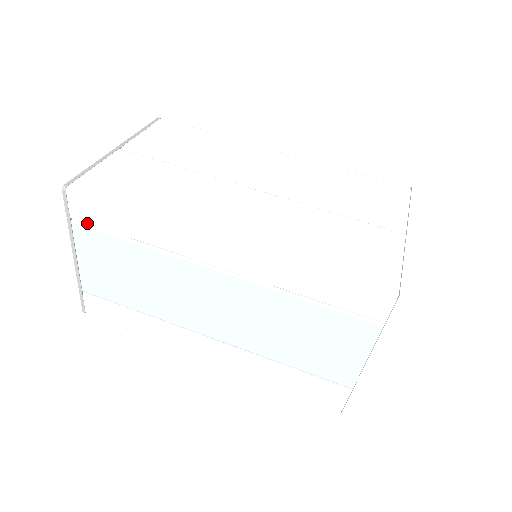
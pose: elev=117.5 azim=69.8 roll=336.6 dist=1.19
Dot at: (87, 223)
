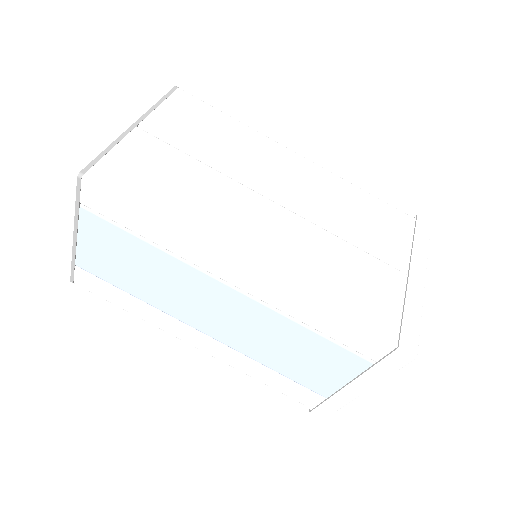
Dot at: (98, 212)
